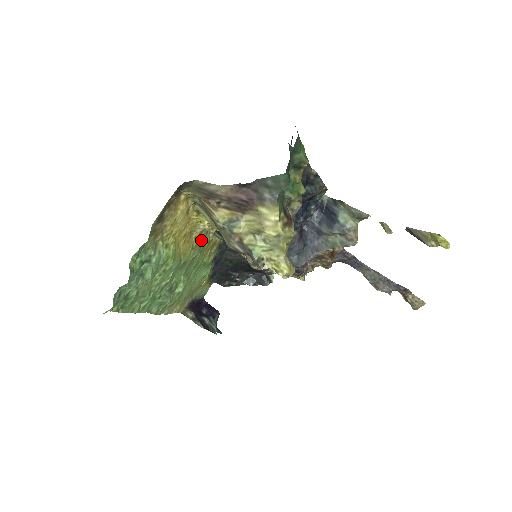
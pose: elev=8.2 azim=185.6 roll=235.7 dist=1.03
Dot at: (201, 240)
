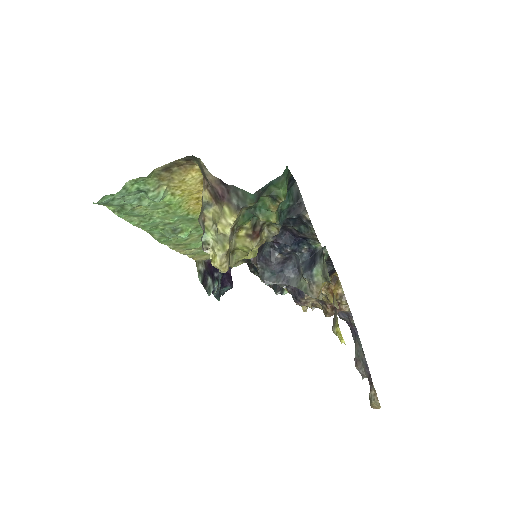
Dot at: occluded
